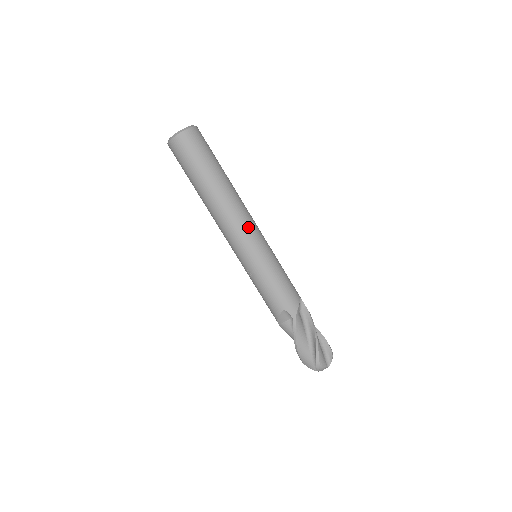
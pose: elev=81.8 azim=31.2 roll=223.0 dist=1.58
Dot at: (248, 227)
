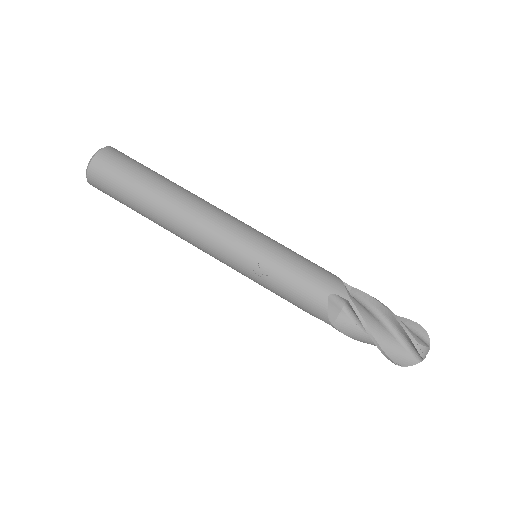
Dot at: (228, 219)
